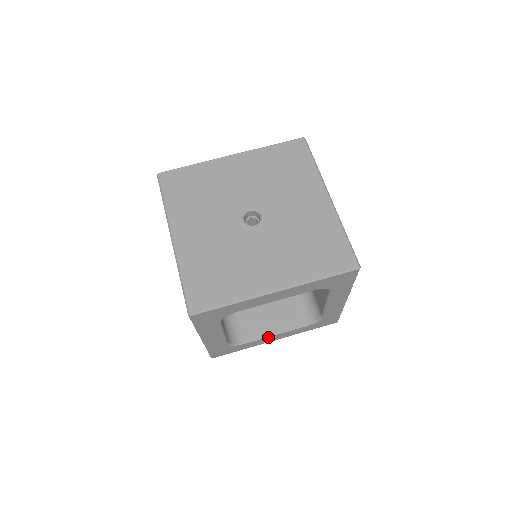
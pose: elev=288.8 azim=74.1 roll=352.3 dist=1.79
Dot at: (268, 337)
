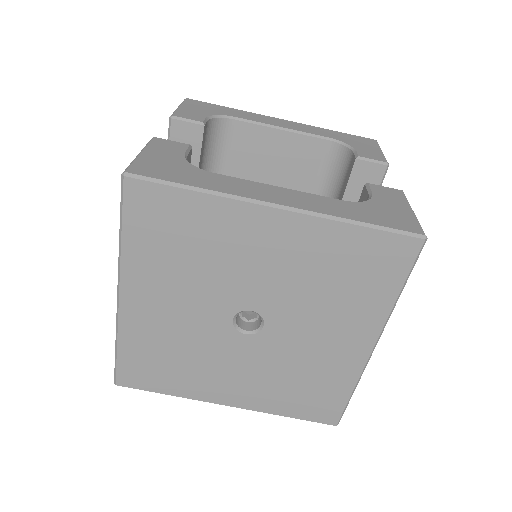
Dot at: occluded
